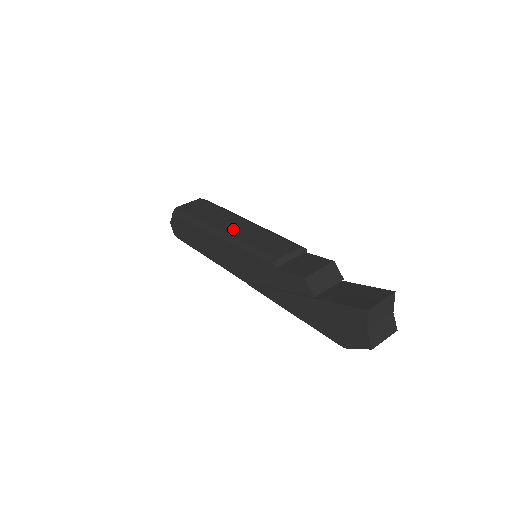
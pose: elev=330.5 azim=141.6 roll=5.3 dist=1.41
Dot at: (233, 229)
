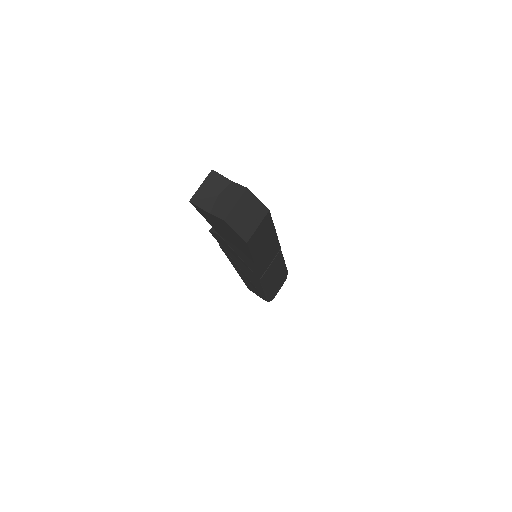
Dot at: occluded
